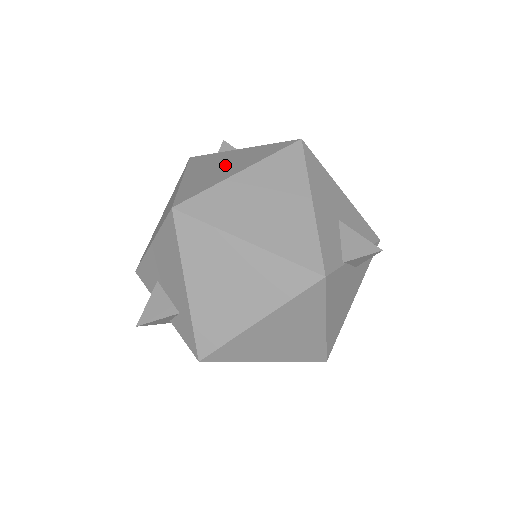
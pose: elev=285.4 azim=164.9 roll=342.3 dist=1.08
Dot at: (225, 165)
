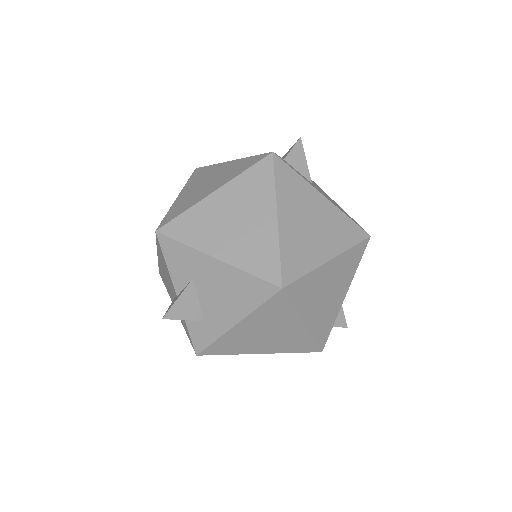
Dot at: (316, 227)
